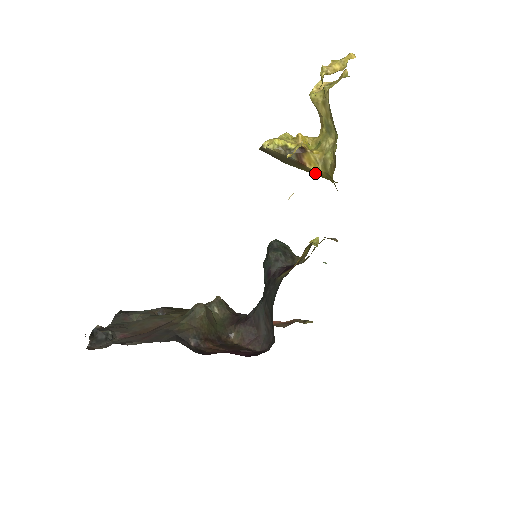
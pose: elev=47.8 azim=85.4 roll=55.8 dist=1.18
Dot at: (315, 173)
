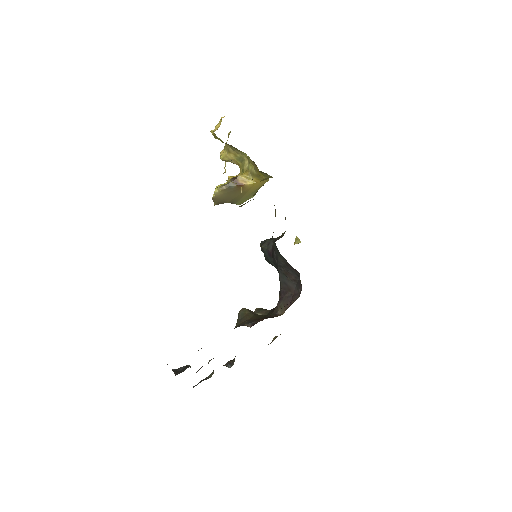
Dot at: (254, 188)
